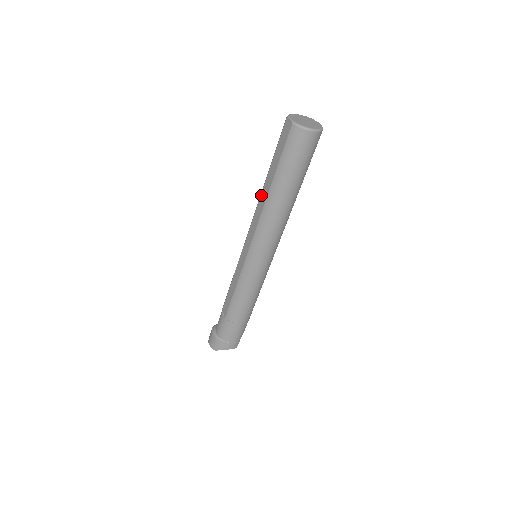
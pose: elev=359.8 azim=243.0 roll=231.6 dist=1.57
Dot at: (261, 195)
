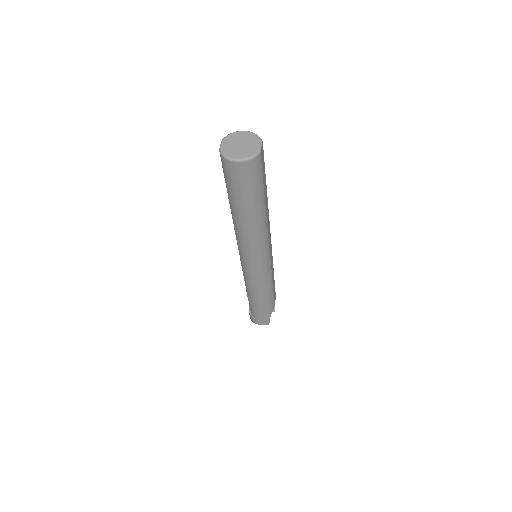
Dot at: occluded
